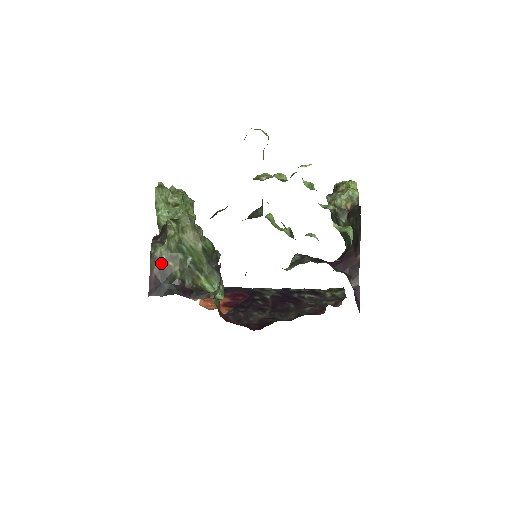
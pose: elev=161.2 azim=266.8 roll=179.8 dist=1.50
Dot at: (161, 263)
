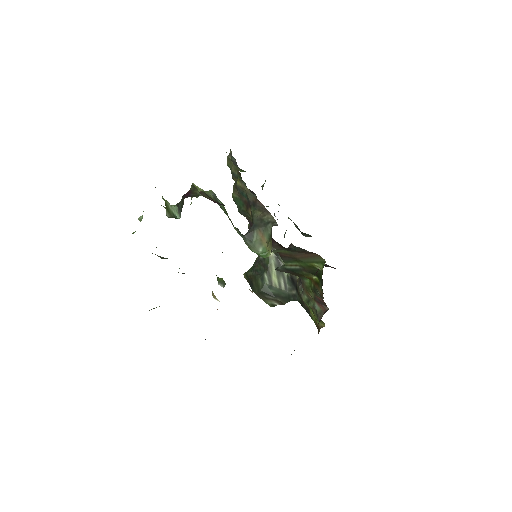
Dot at: (212, 199)
